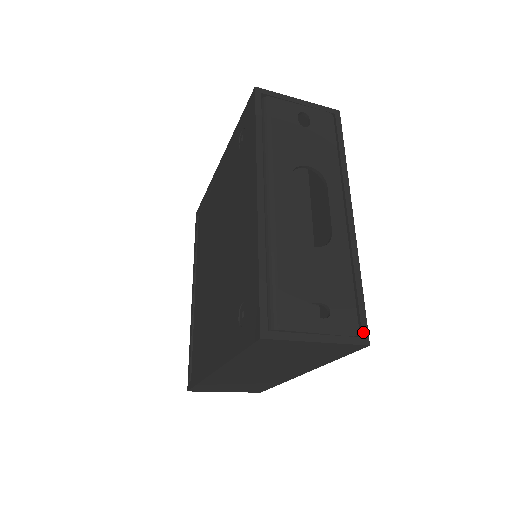
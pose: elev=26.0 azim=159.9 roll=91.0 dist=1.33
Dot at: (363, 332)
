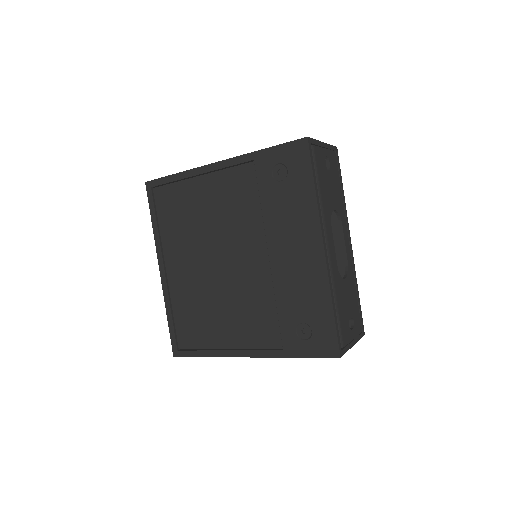
Dot at: (363, 328)
